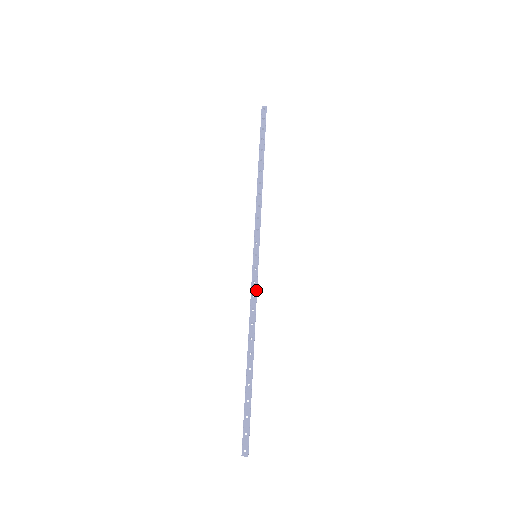
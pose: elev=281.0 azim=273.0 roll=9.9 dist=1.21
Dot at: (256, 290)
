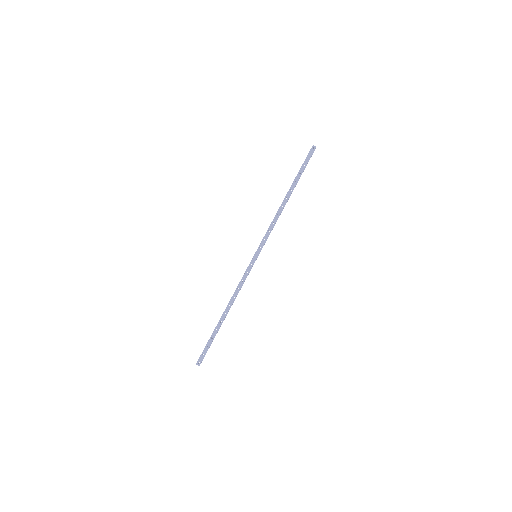
Dot at: (245, 278)
